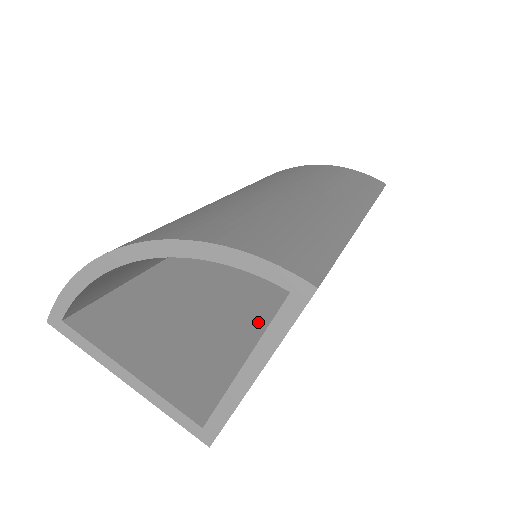
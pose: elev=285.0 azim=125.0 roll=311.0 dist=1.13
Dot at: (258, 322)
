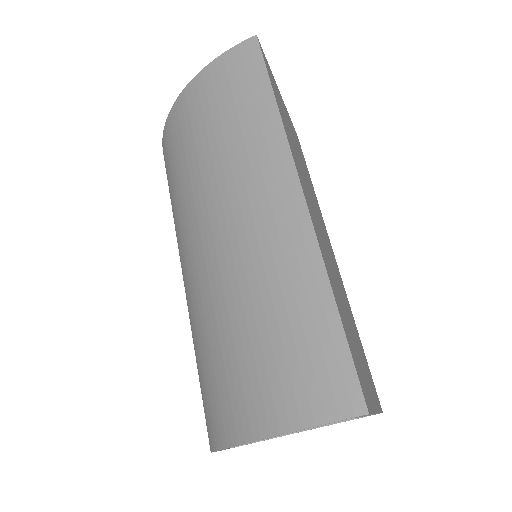
Dot at: occluded
